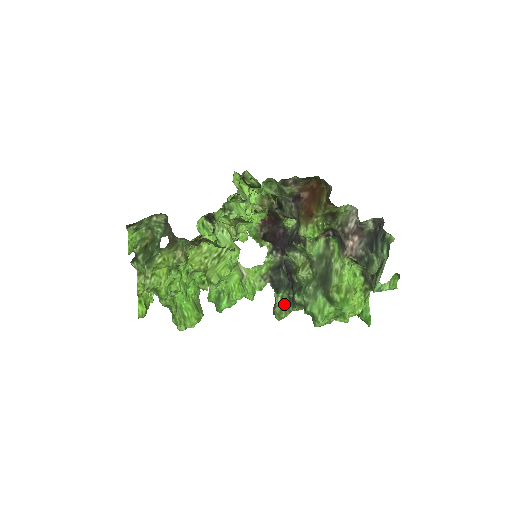
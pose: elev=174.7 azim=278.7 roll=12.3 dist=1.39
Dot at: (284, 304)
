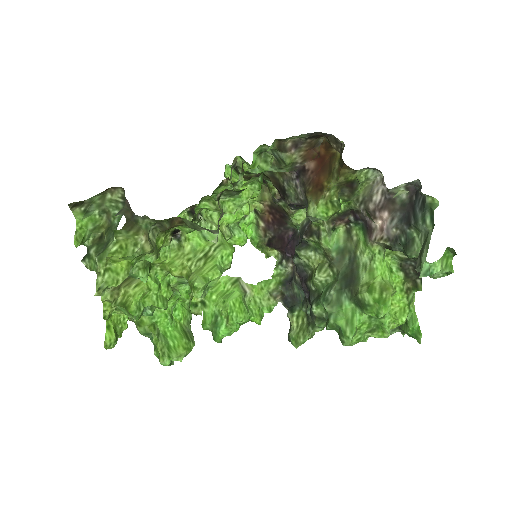
Dot at: (301, 325)
